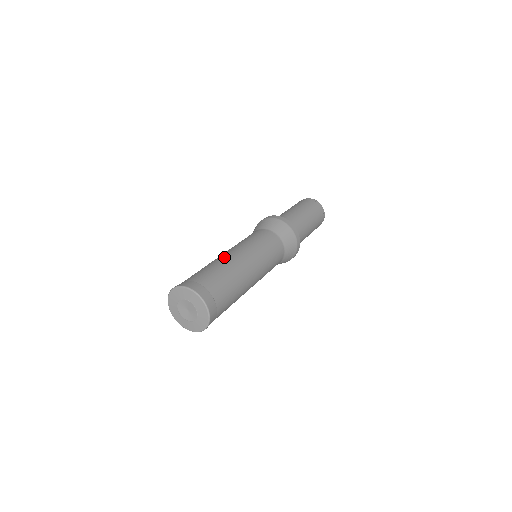
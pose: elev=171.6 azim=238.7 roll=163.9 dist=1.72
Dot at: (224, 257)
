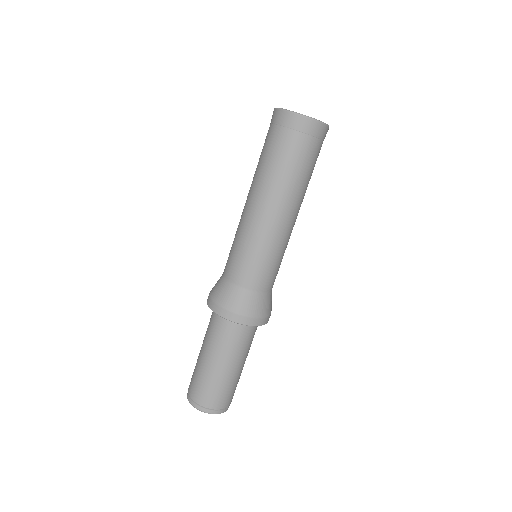
Dot at: occluded
